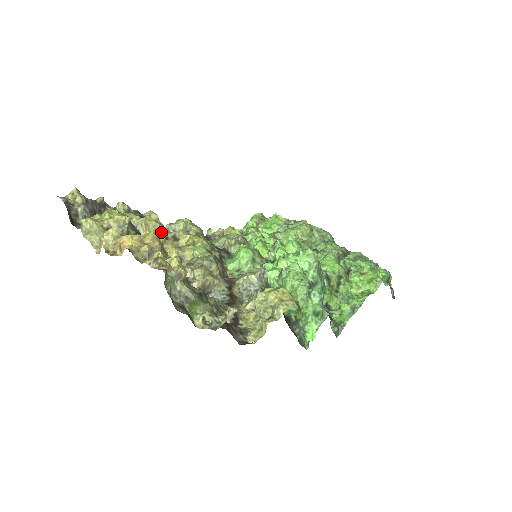
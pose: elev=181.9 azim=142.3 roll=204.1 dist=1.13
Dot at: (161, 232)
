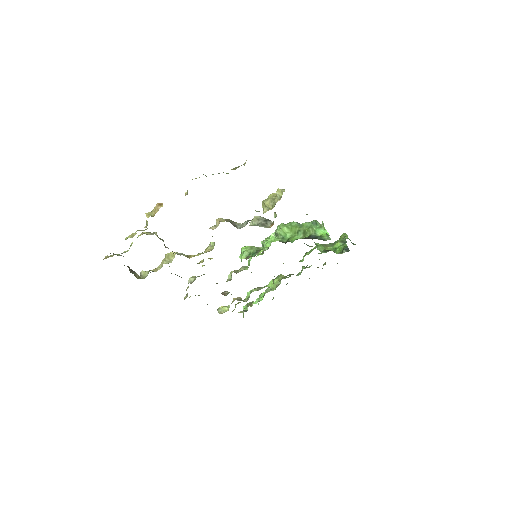
Dot at: occluded
